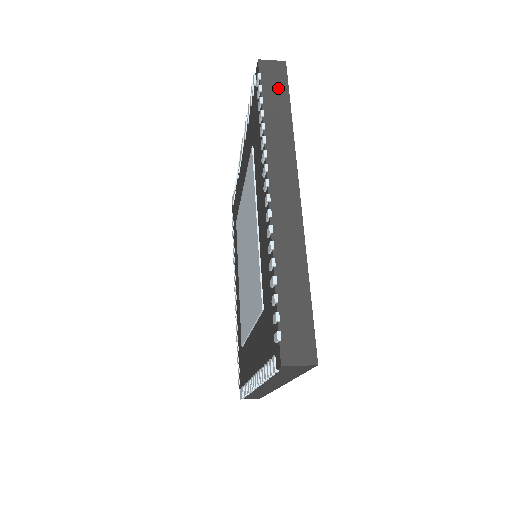
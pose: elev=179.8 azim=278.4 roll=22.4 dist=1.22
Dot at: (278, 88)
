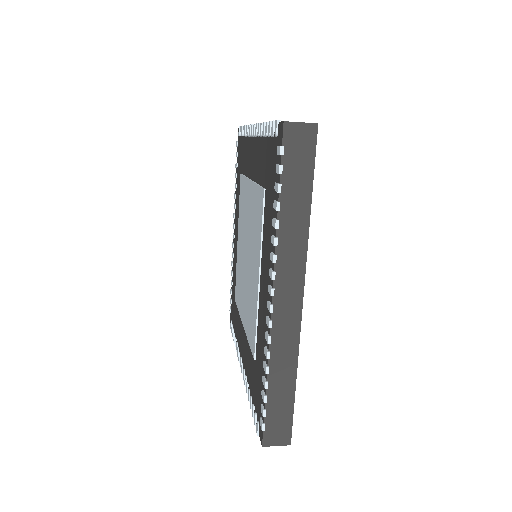
Dot at: (302, 168)
